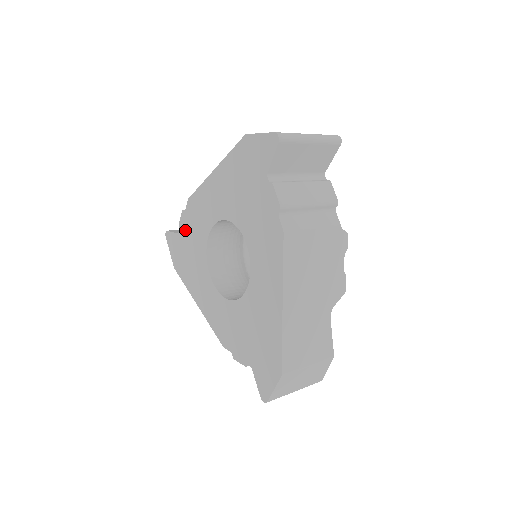
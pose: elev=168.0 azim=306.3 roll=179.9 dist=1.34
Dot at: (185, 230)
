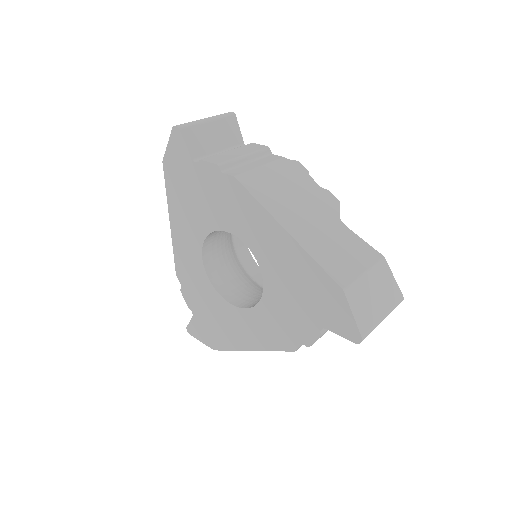
Dot at: (206, 179)
